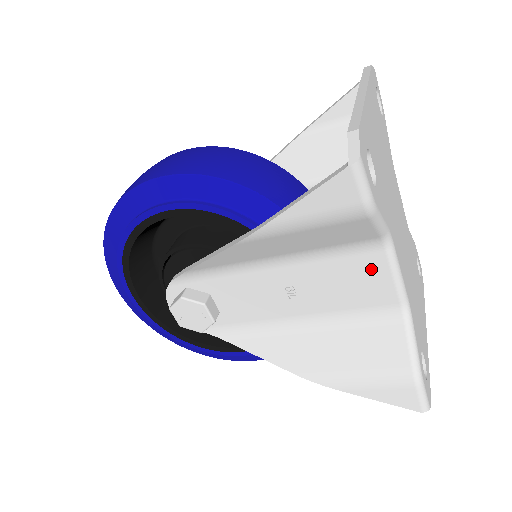
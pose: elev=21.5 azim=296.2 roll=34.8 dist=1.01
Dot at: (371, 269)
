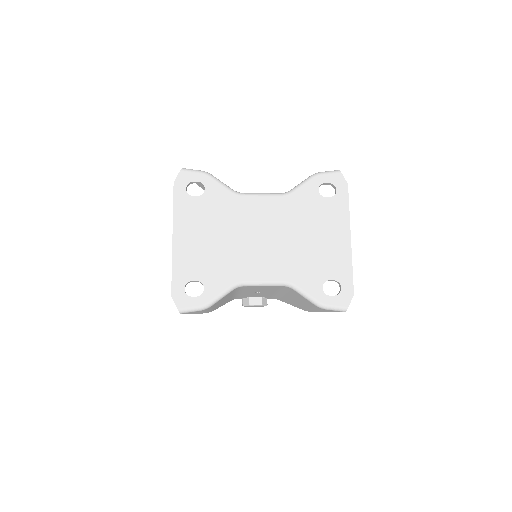
Dot at: (254, 287)
